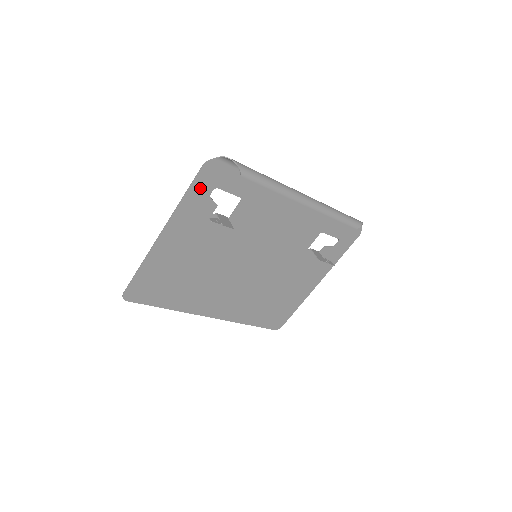
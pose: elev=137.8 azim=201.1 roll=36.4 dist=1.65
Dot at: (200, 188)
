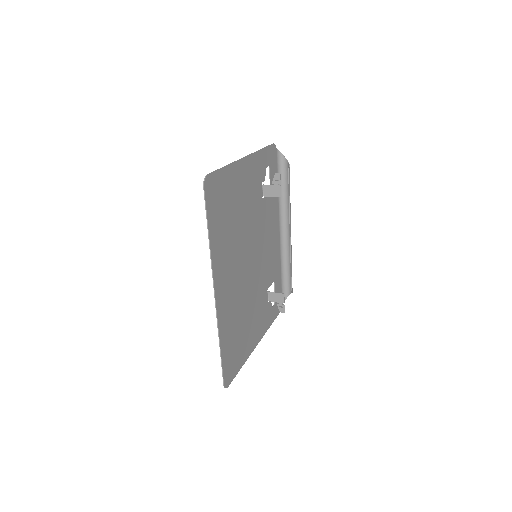
Dot at: (267, 156)
